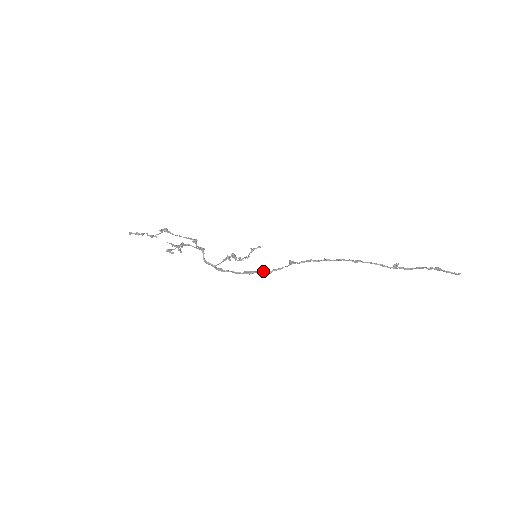
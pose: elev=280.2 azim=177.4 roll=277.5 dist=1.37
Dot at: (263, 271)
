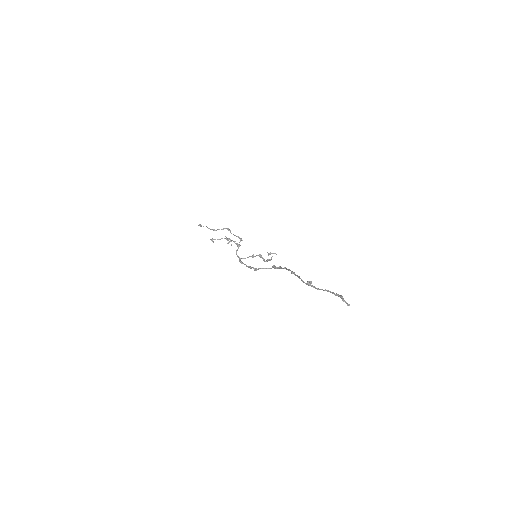
Dot at: (254, 268)
